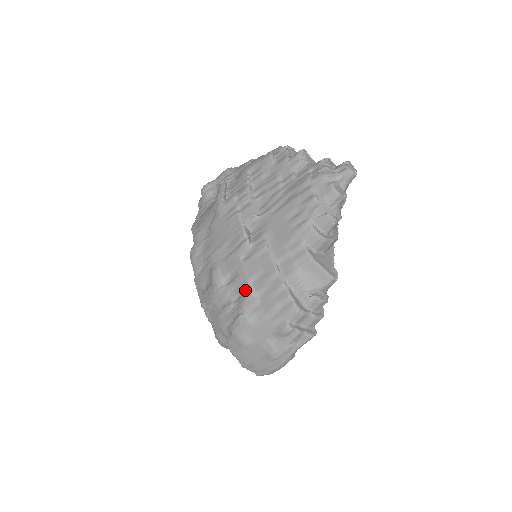
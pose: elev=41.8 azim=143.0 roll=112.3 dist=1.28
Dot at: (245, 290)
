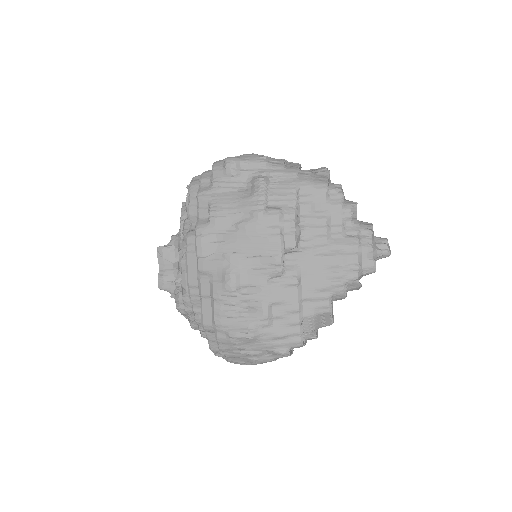
Dot at: (262, 311)
